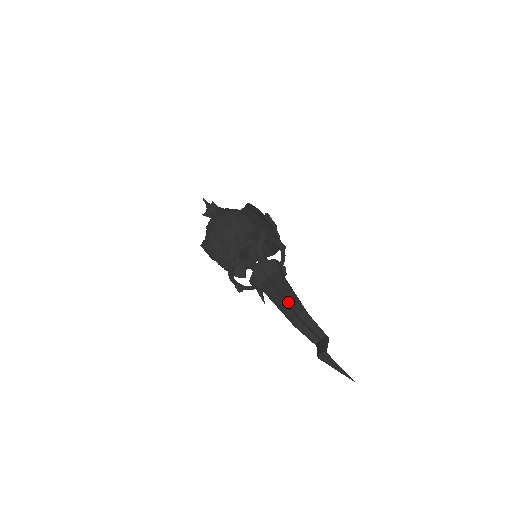
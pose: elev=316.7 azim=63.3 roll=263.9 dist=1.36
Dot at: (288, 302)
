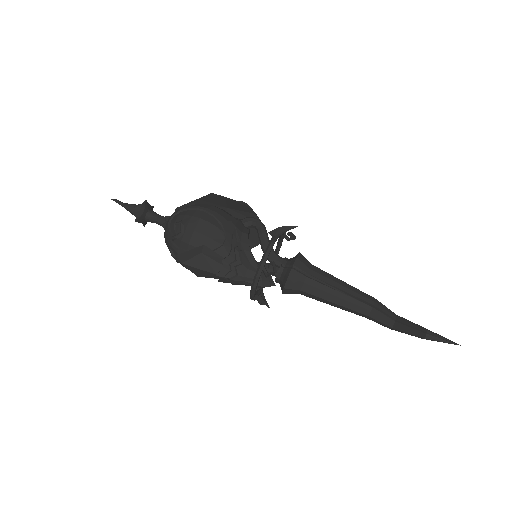
Dot at: (353, 295)
